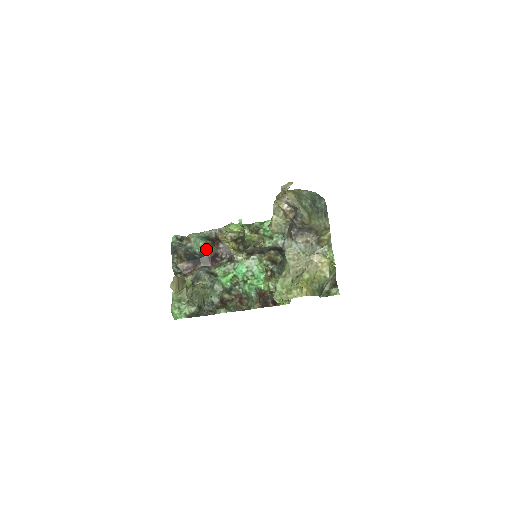
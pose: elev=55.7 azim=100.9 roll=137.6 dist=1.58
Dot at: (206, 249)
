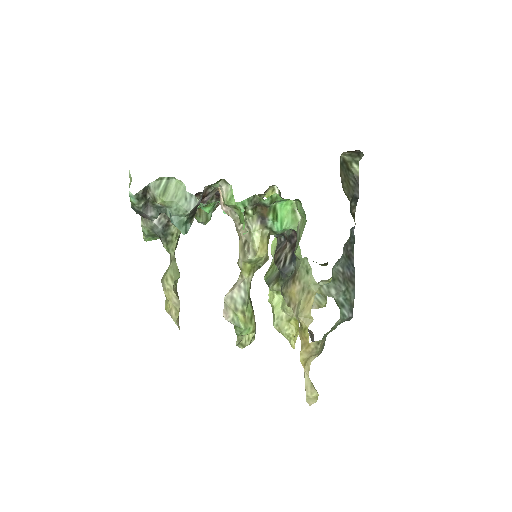
Dot at: occluded
